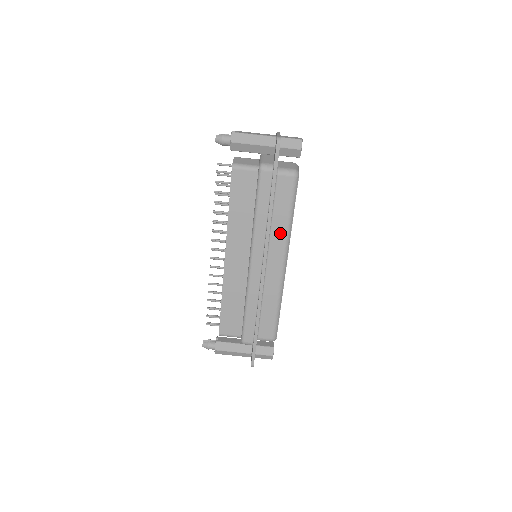
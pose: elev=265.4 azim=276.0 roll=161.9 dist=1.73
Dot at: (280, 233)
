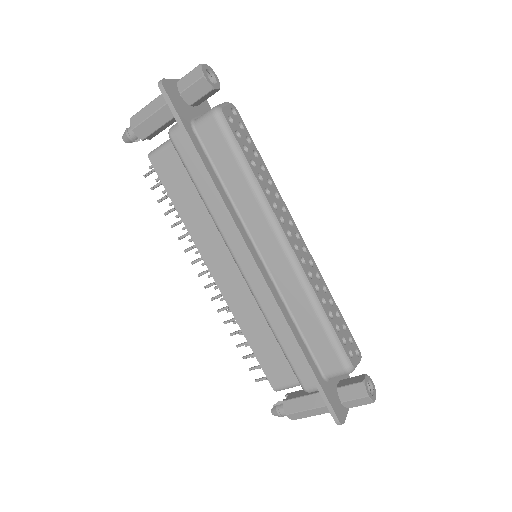
Dot at: (250, 205)
